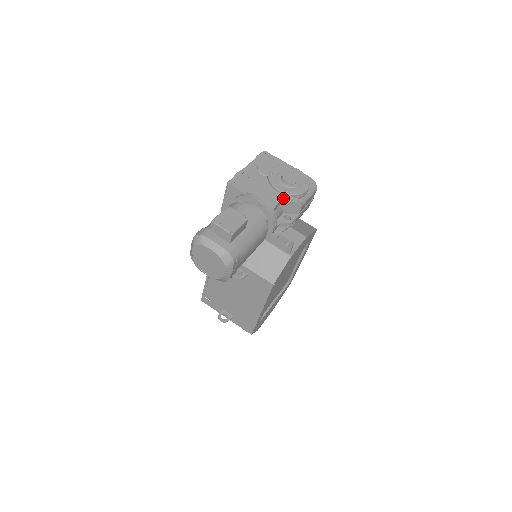
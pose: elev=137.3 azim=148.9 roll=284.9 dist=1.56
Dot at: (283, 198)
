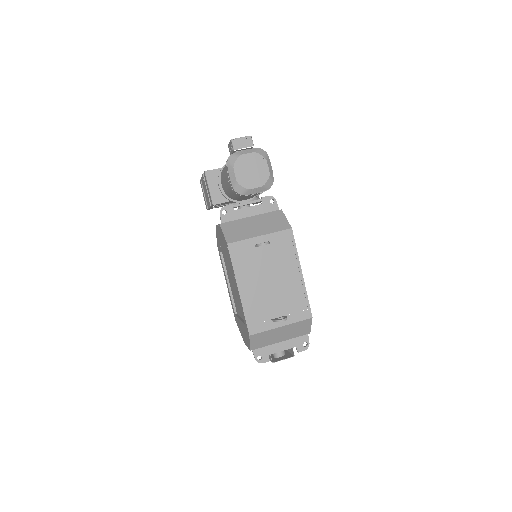
Dot at: occluded
